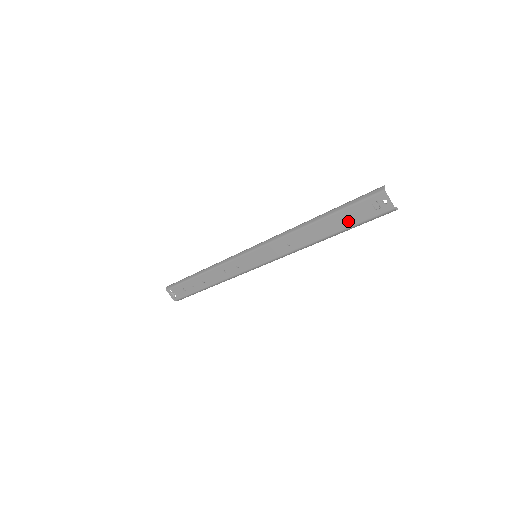
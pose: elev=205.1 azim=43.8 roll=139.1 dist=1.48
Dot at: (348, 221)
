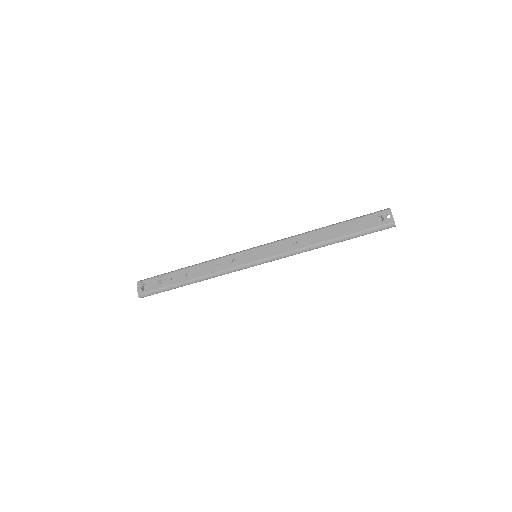
Dot at: (355, 228)
